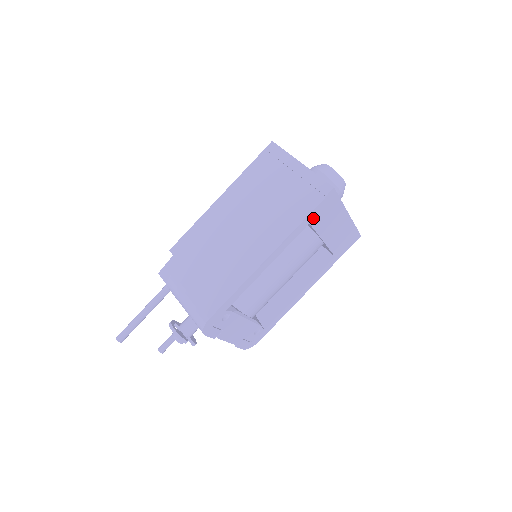
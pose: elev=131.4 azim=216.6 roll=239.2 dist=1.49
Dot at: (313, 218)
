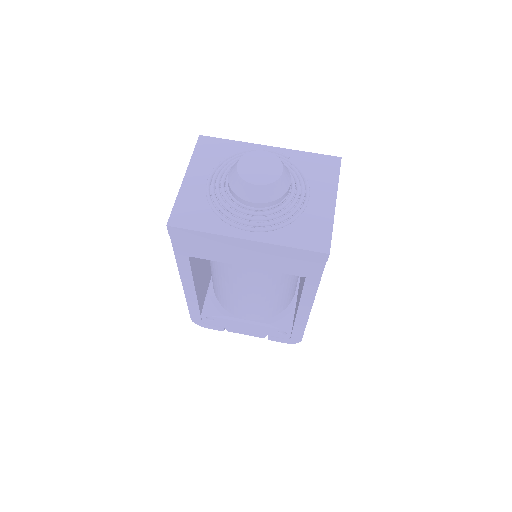
Dot at: (186, 252)
